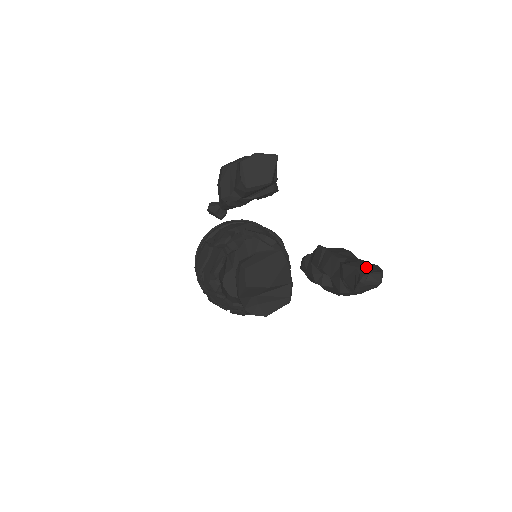
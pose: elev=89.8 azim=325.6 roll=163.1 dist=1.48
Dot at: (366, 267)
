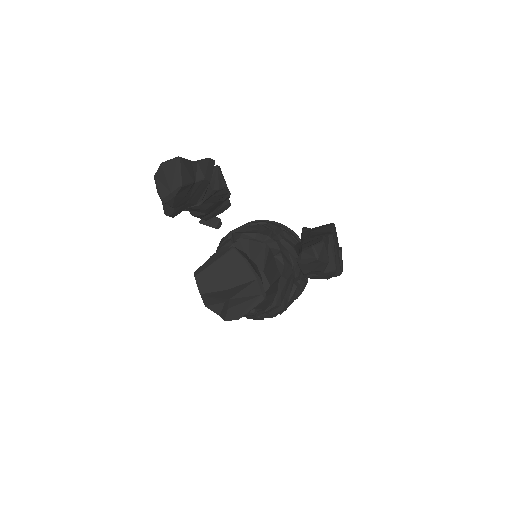
Dot at: (306, 243)
